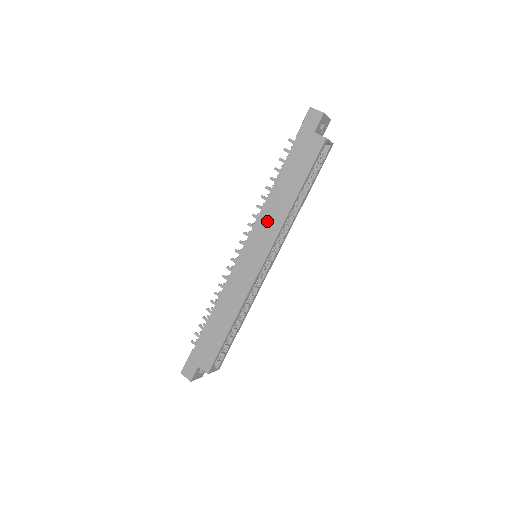
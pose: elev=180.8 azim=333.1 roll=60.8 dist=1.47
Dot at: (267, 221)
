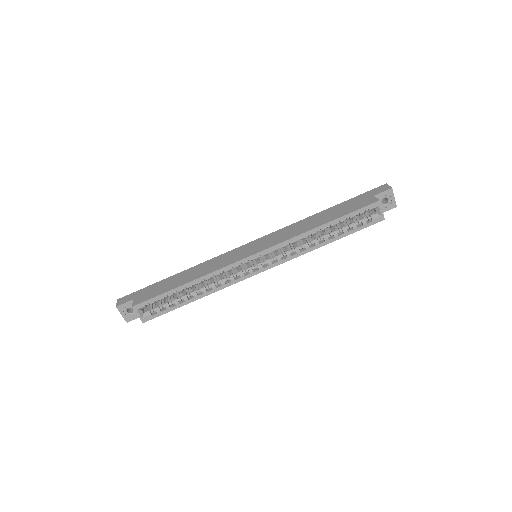
Dot at: (287, 232)
